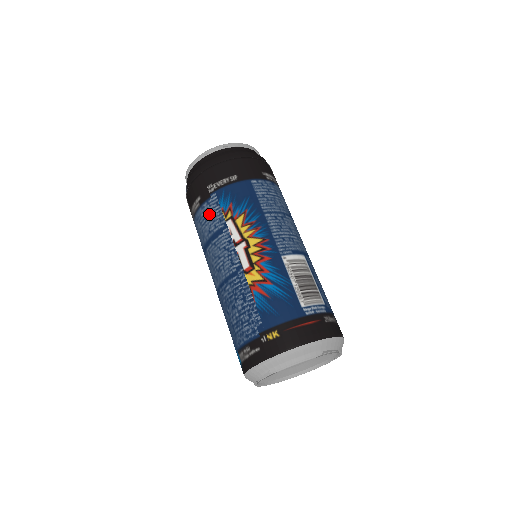
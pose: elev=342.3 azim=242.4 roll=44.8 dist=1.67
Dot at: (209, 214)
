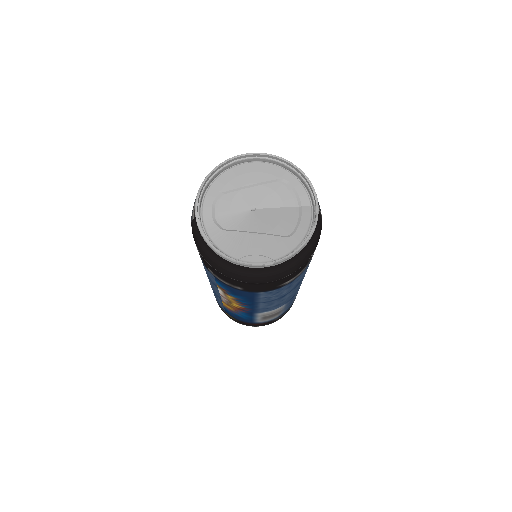
Dot at: occluded
